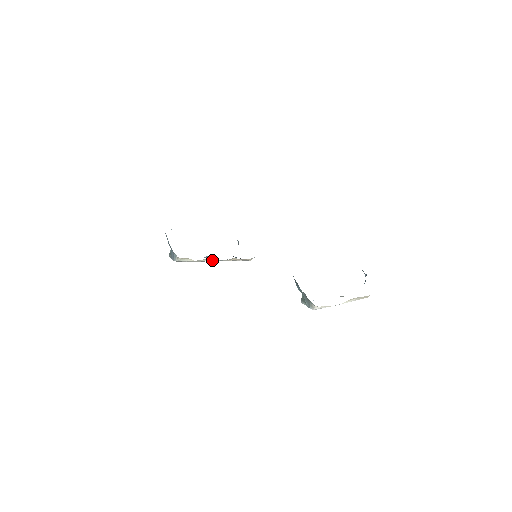
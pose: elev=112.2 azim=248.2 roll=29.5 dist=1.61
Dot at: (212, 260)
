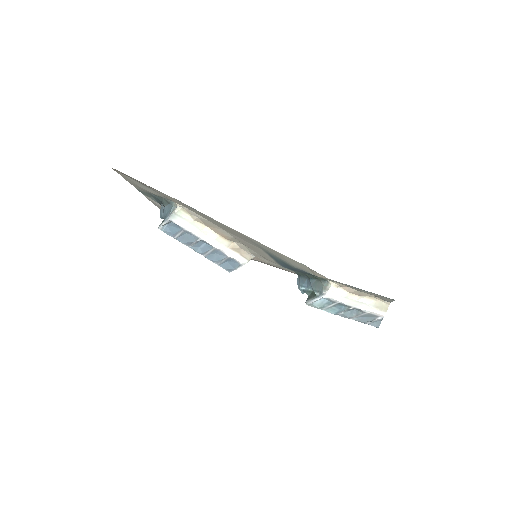
Dot at: (210, 233)
